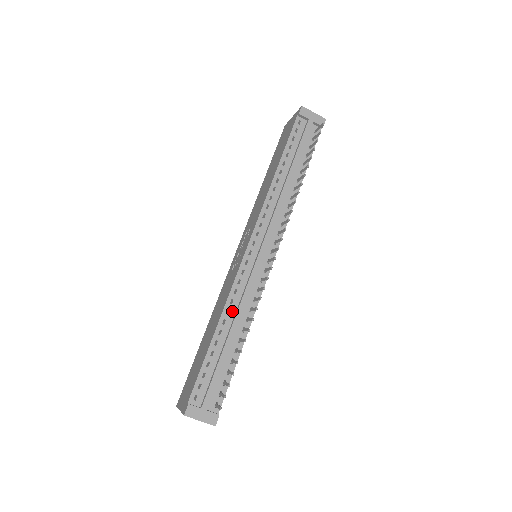
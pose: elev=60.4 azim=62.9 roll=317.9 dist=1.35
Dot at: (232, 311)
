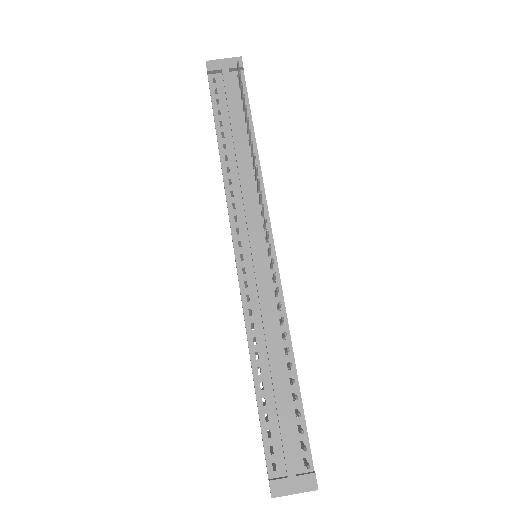
Dot at: (259, 337)
